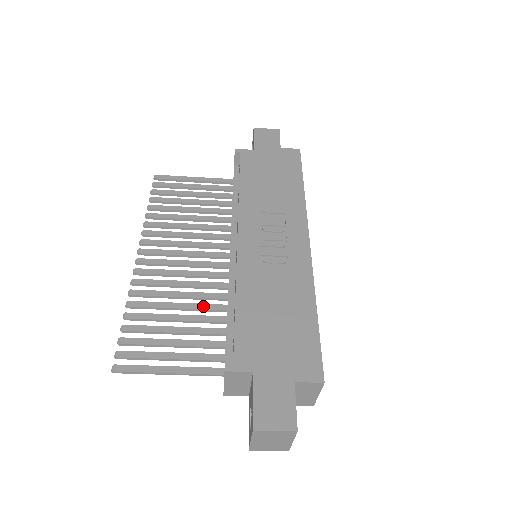
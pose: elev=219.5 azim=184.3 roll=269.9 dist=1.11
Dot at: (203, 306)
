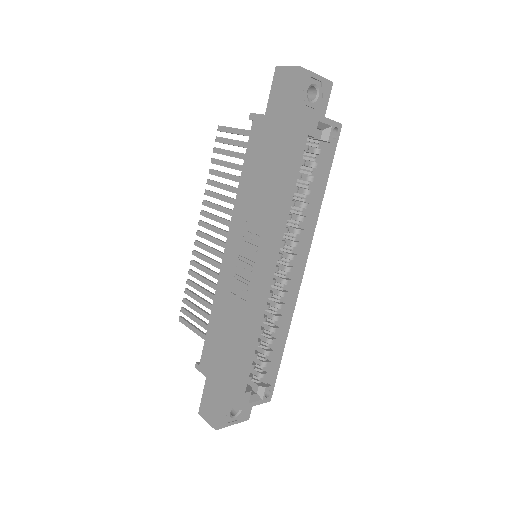
Dot at: occluded
